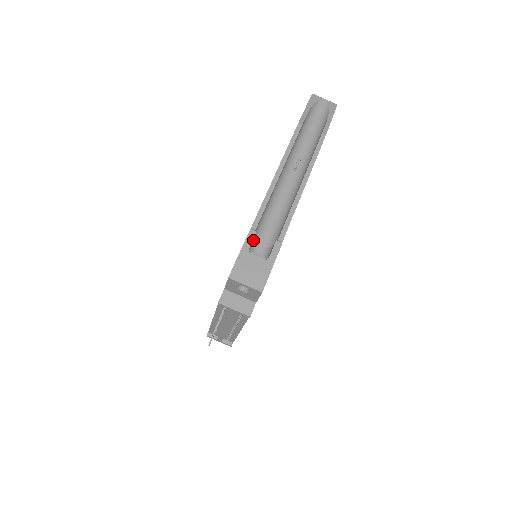
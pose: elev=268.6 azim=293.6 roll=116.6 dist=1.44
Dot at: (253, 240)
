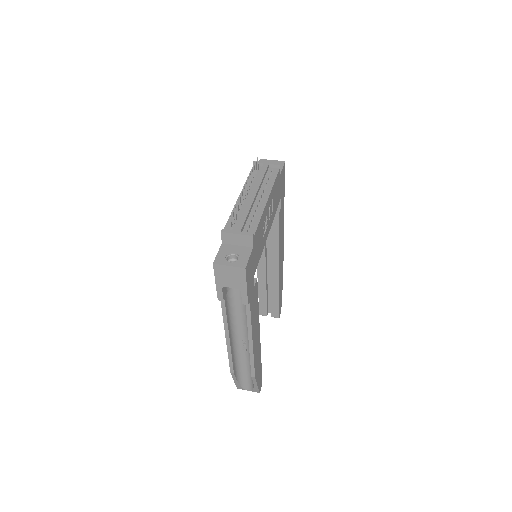
Dot at: occluded
